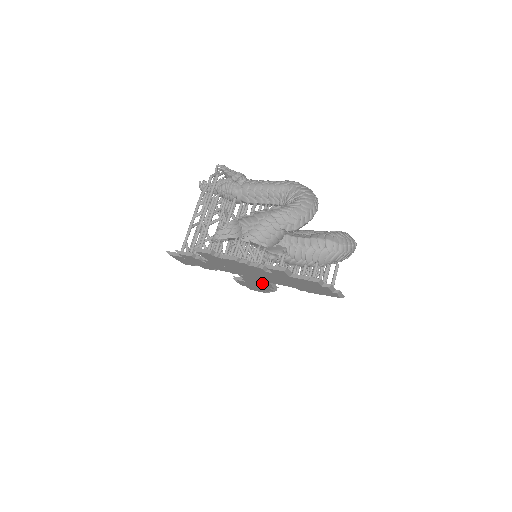
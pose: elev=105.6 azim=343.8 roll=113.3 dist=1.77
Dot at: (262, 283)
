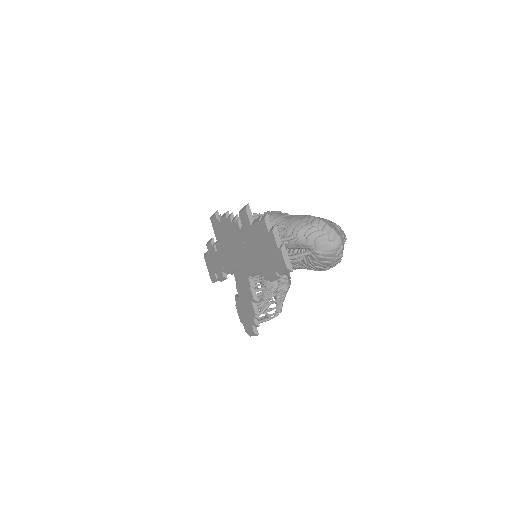
Dot at: (246, 286)
